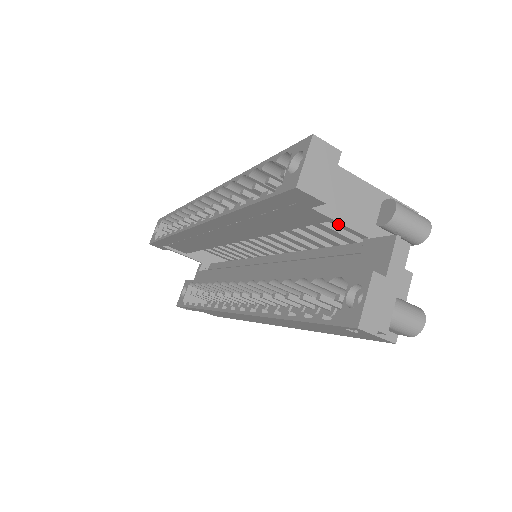
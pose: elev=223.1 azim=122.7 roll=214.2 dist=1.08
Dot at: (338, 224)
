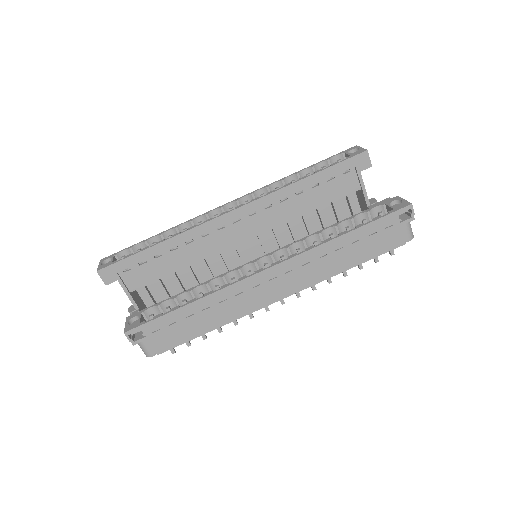
Dot at: (363, 190)
